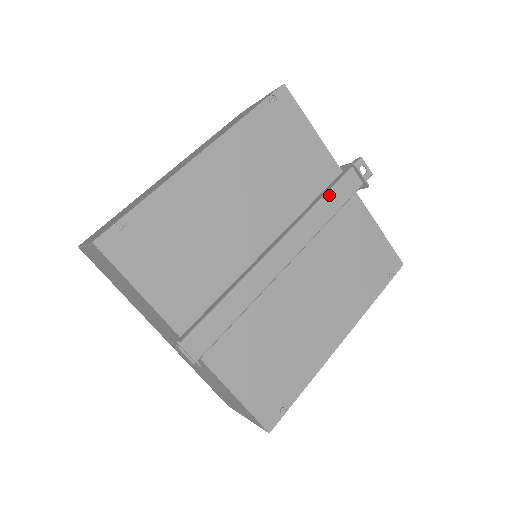
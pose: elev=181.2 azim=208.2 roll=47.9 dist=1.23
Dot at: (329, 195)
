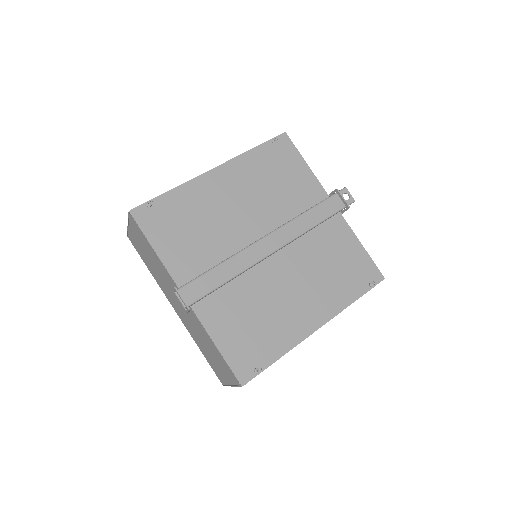
Dot at: (314, 209)
